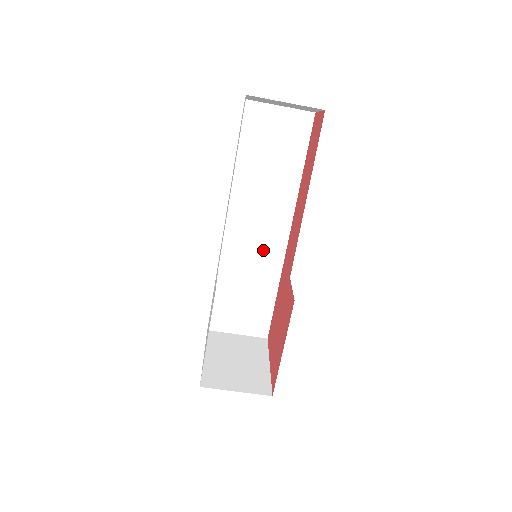
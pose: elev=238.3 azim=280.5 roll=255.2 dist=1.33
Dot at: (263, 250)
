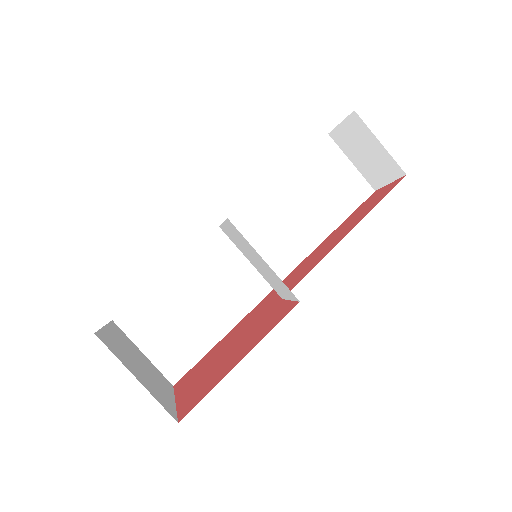
Dot at: (247, 274)
